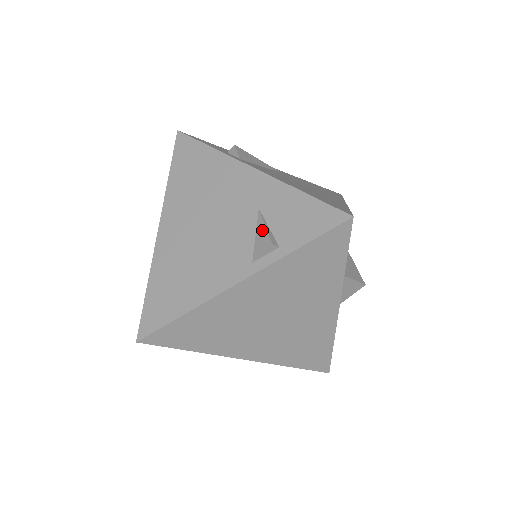
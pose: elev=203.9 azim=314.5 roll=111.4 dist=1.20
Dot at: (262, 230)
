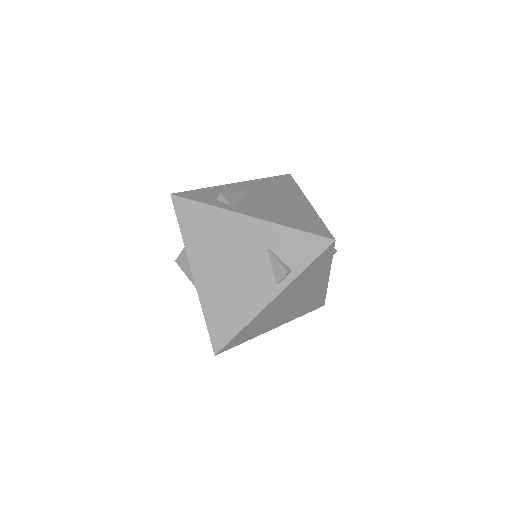
Dot at: (276, 262)
